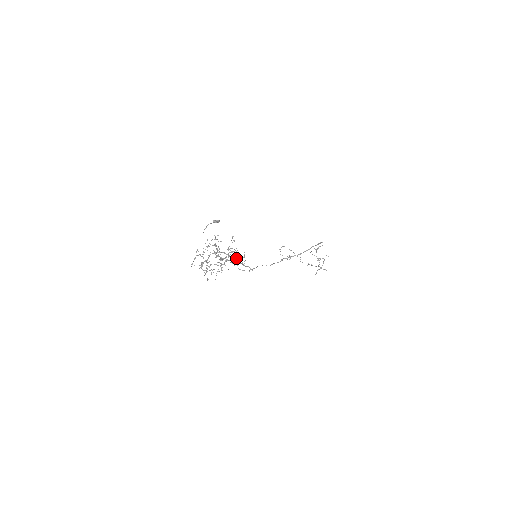
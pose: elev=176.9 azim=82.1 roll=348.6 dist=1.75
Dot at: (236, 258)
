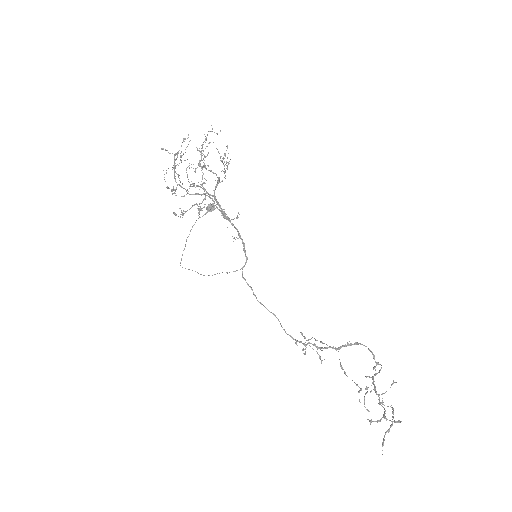
Dot at: (224, 161)
